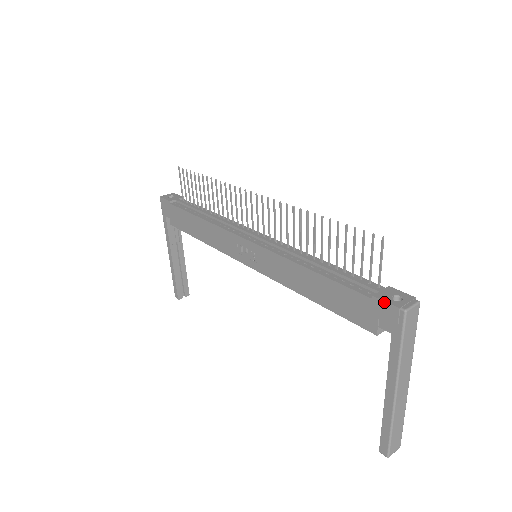
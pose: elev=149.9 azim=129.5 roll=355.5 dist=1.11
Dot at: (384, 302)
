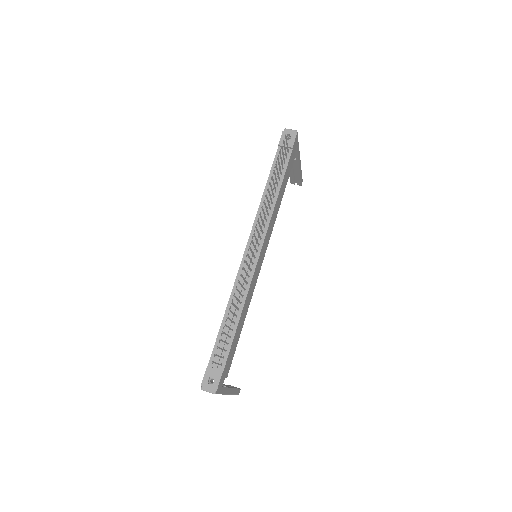
Dot at: (204, 375)
